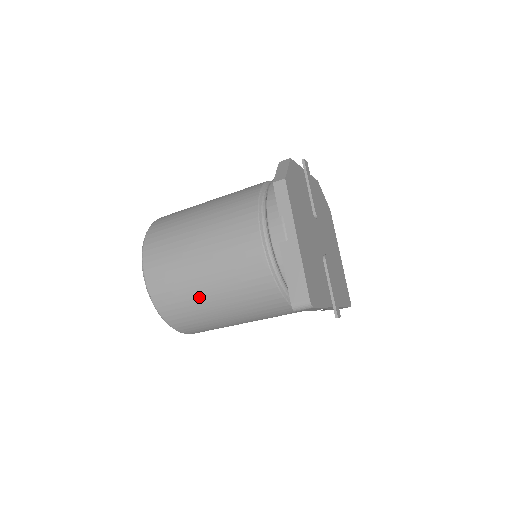
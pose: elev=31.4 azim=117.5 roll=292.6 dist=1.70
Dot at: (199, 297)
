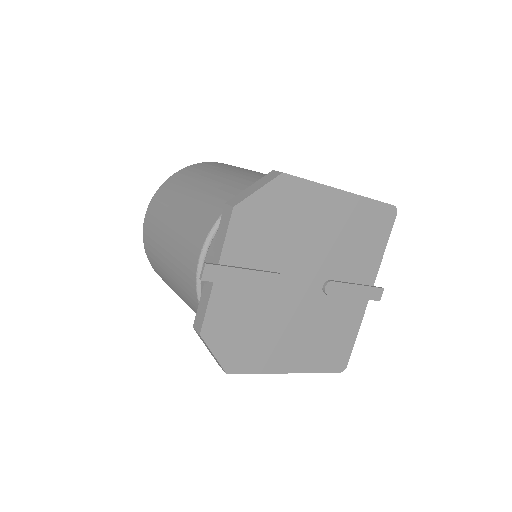
Dot at: occluded
